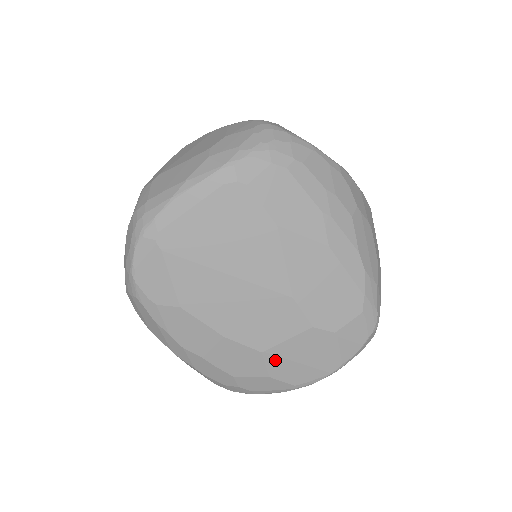
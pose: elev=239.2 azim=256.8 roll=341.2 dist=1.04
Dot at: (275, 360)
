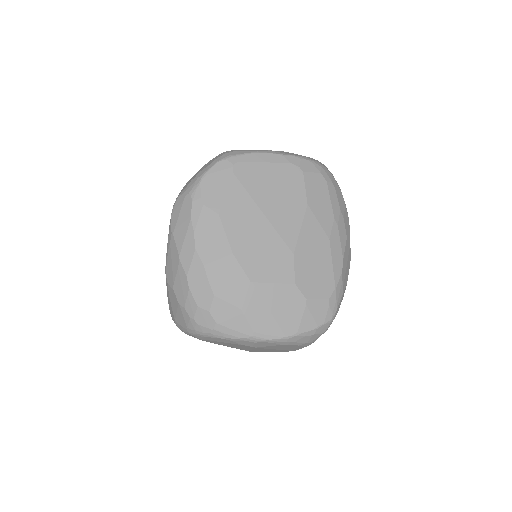
Dot at: (255, 296)
